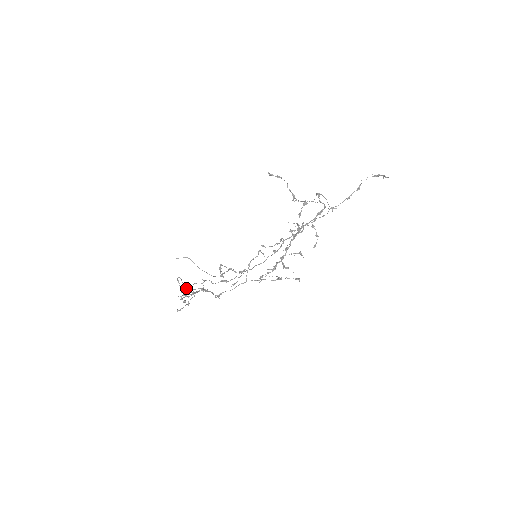
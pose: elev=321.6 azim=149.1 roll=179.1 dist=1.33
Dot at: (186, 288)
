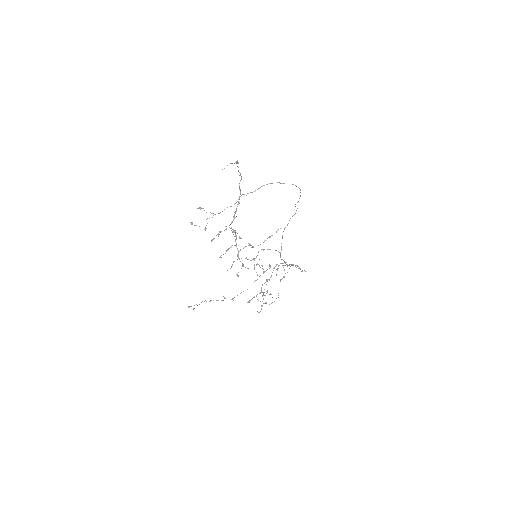
Dot at: (189, 307)
